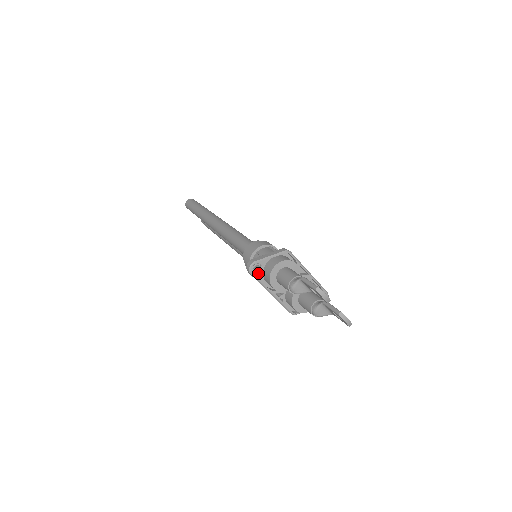
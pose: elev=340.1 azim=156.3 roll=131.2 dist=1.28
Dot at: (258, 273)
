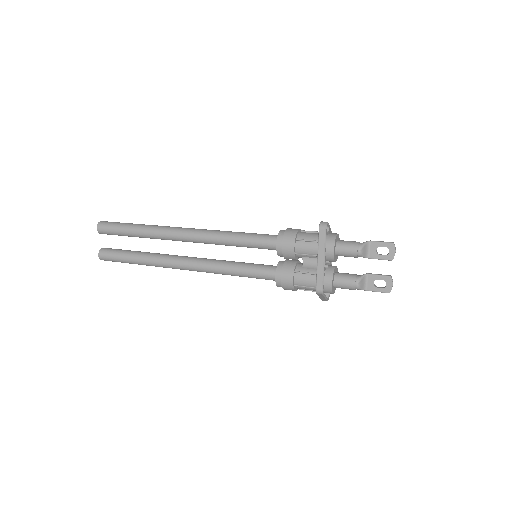
Dot at: (327, 233)
